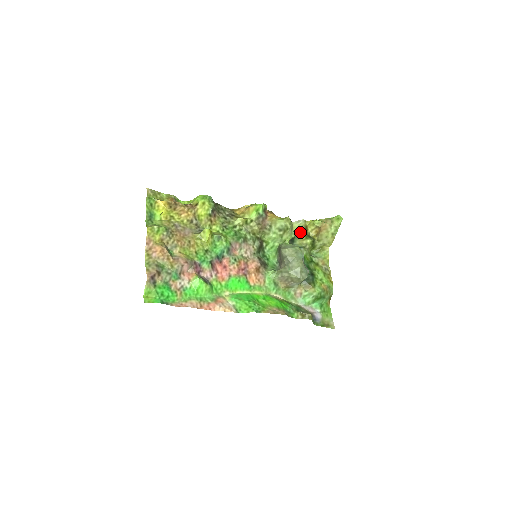
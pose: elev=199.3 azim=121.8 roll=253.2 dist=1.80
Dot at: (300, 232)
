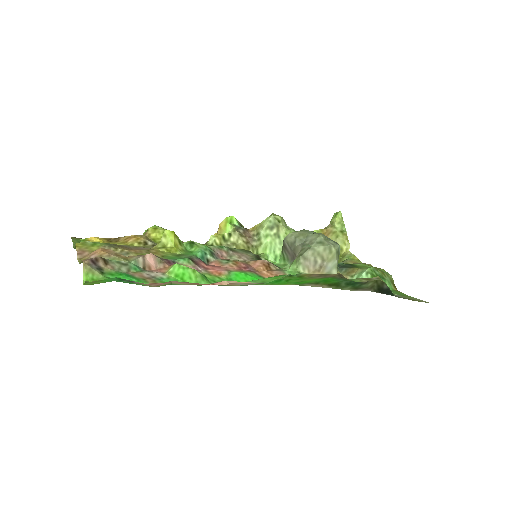
Dot at: occluded
